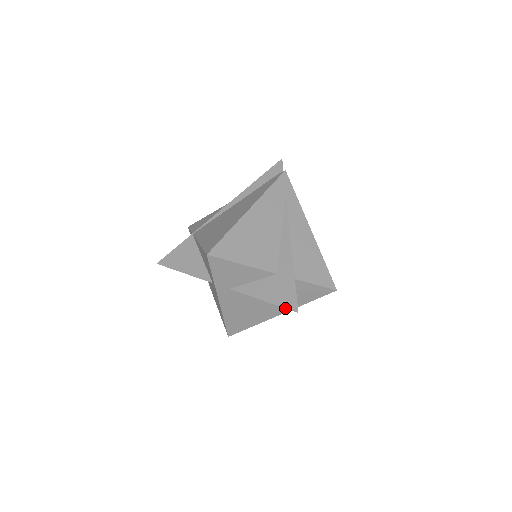
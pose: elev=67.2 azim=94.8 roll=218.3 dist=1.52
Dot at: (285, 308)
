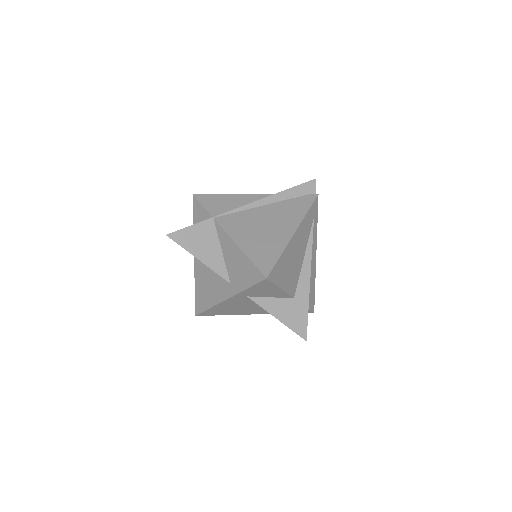
Dot at: (266, 312)
